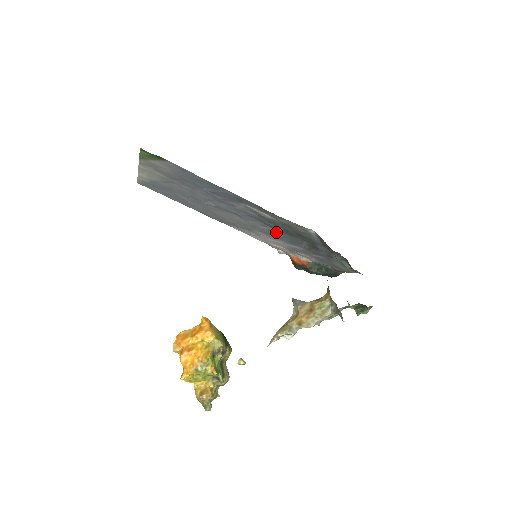
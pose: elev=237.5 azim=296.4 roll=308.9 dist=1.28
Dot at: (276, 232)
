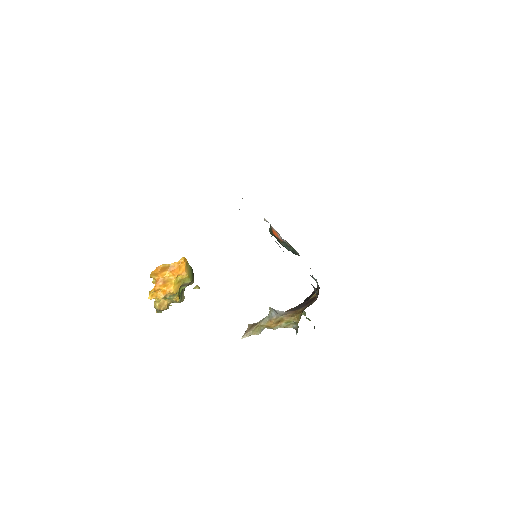
Dot at: occluded
